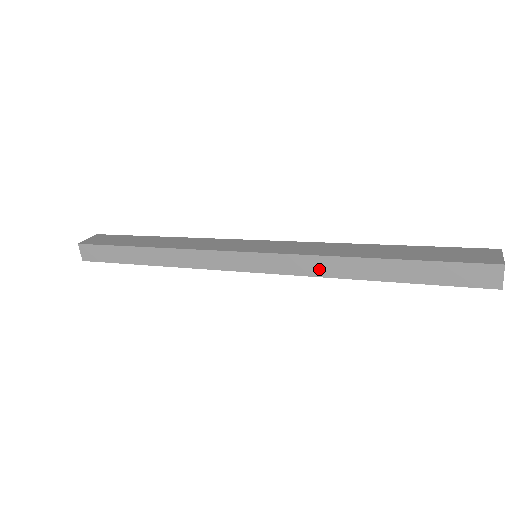
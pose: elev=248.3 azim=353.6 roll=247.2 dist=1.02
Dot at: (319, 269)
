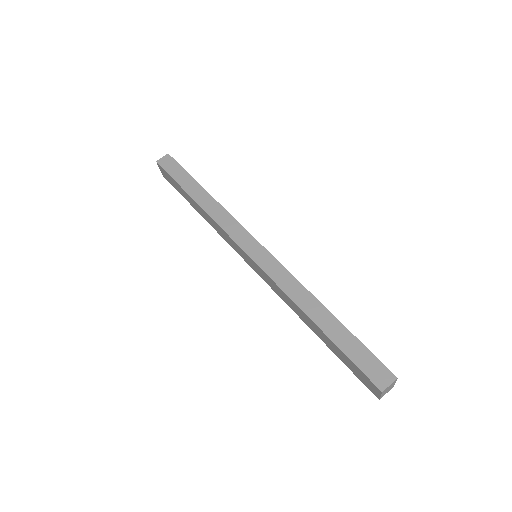
Dot at: (290, 288)
